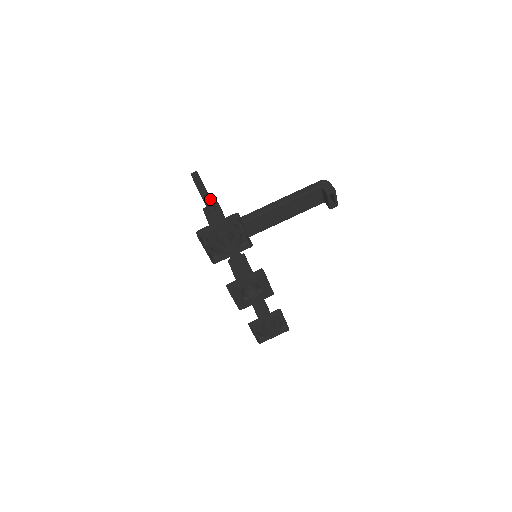
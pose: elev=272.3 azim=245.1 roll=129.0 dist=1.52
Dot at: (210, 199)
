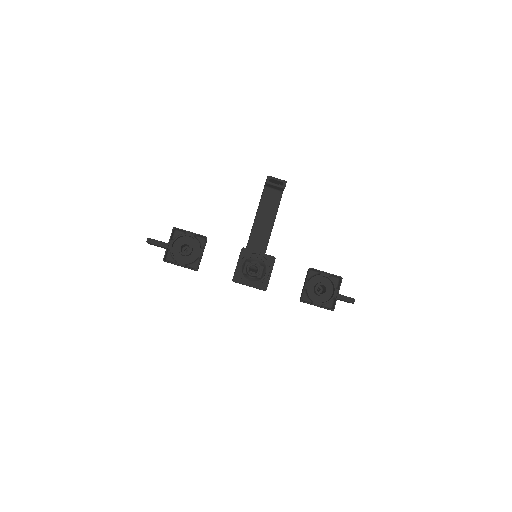
Dot at: (166, 243)
